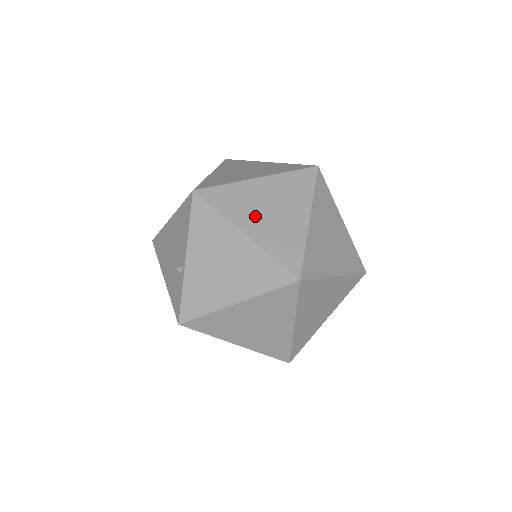
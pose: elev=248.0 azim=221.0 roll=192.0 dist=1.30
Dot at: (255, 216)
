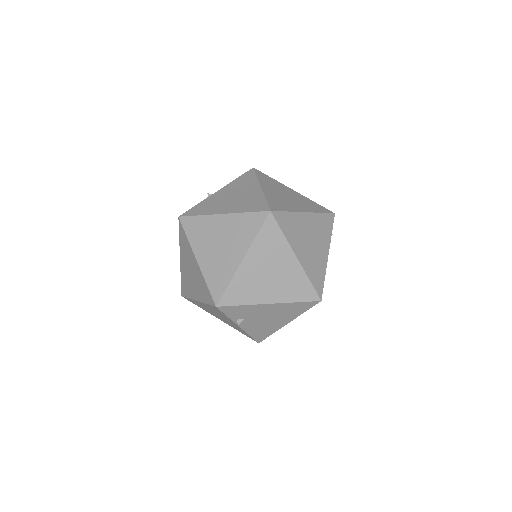
Dot at: (275, 190)
